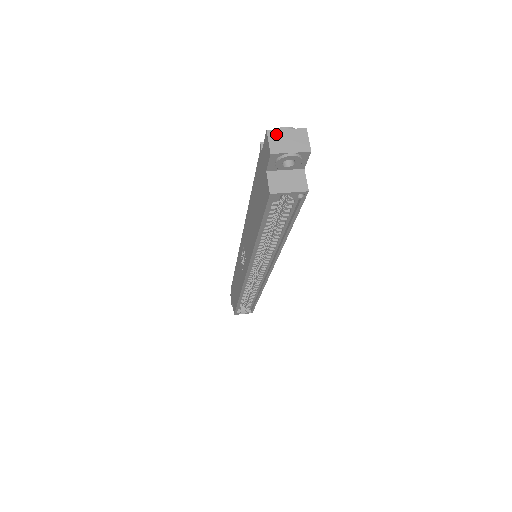
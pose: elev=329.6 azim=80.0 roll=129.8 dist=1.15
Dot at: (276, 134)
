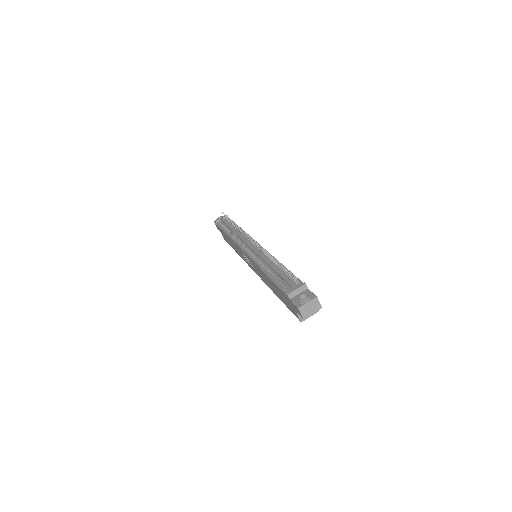
Dot at: (303, 308)
